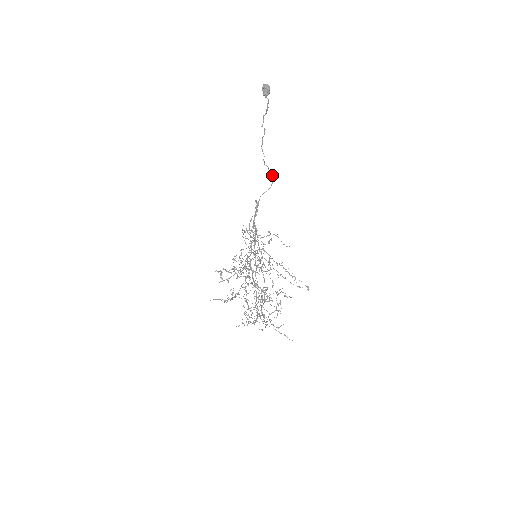
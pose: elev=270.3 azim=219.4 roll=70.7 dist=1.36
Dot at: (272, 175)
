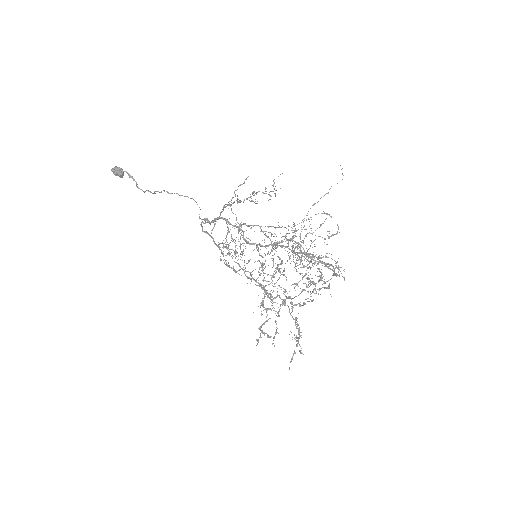
Dot at: (188, 197)
